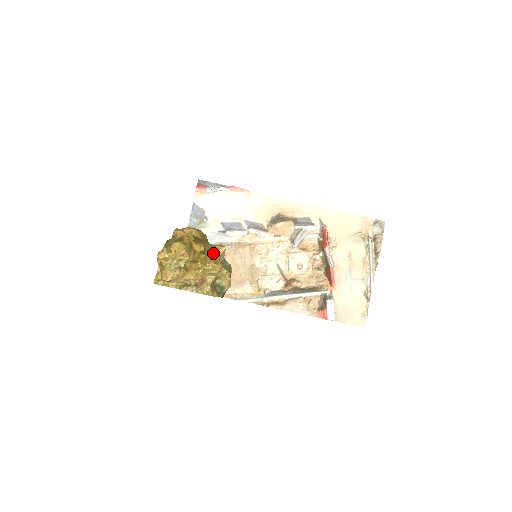
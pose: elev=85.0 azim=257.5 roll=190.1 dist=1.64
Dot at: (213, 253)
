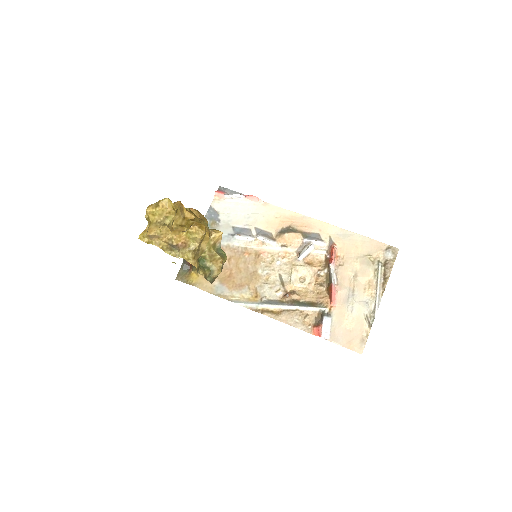
Dot at: occluded
